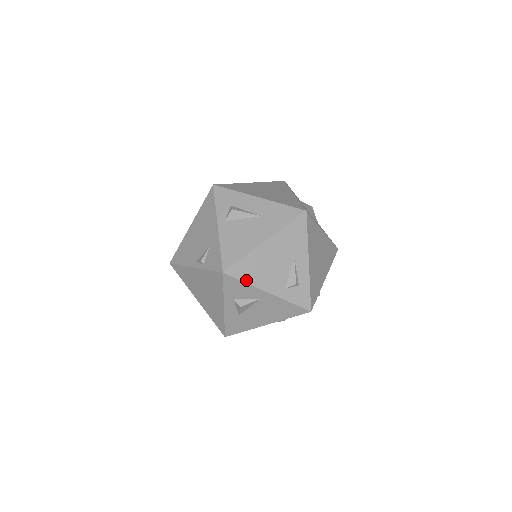
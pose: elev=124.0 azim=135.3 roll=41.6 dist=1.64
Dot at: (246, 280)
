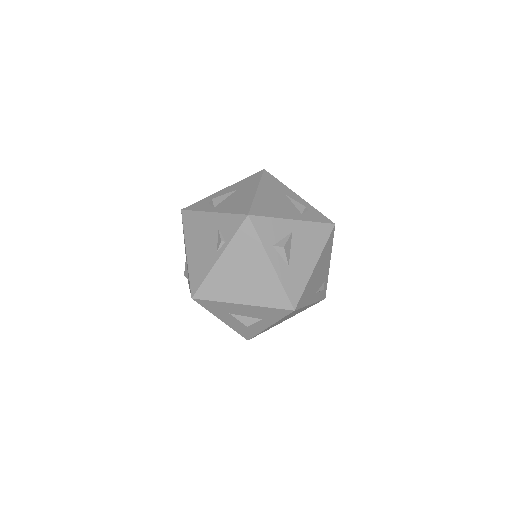
Dot at: (269, 216)
